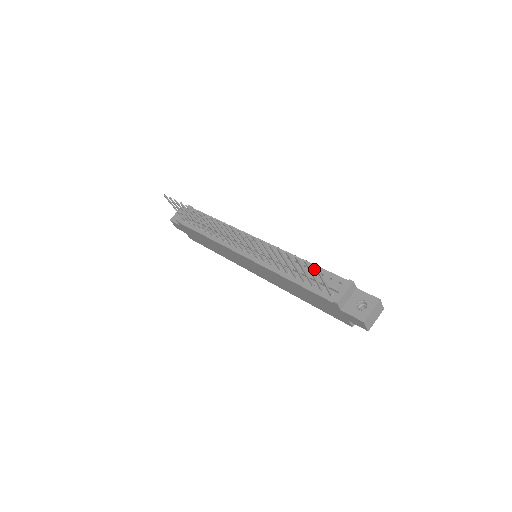
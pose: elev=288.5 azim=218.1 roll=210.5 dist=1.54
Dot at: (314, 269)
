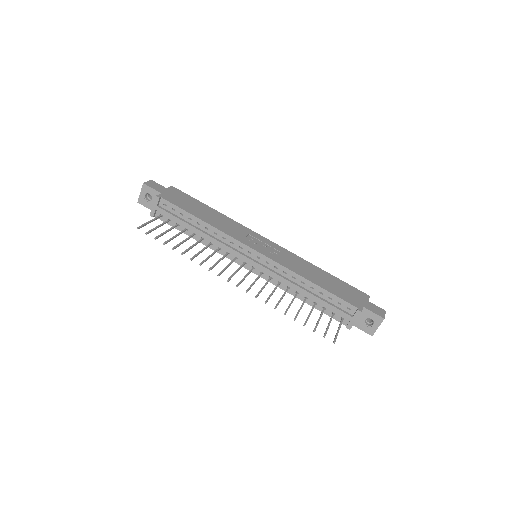
Dot at: (322, 293)
